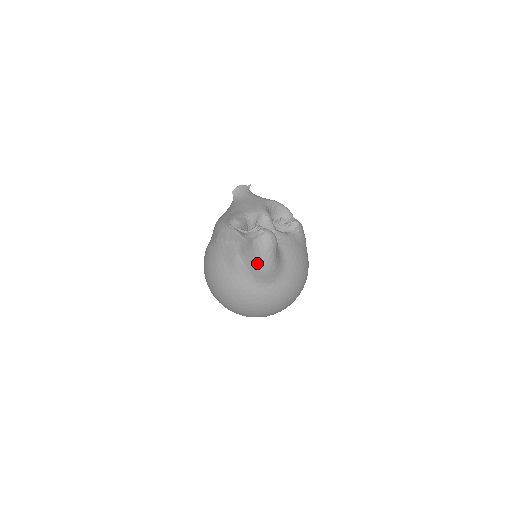
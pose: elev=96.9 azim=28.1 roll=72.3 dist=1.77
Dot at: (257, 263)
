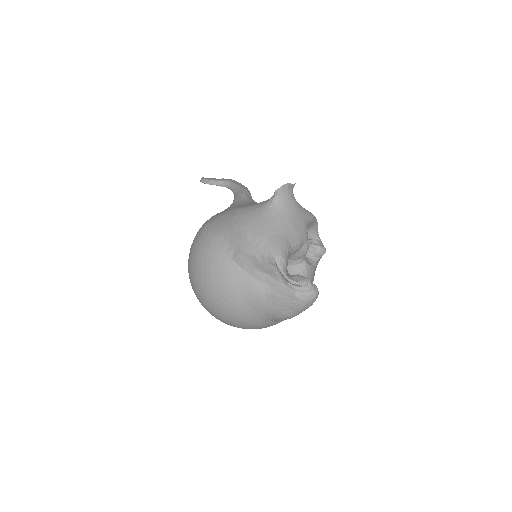
Dot at: (284, 313)
